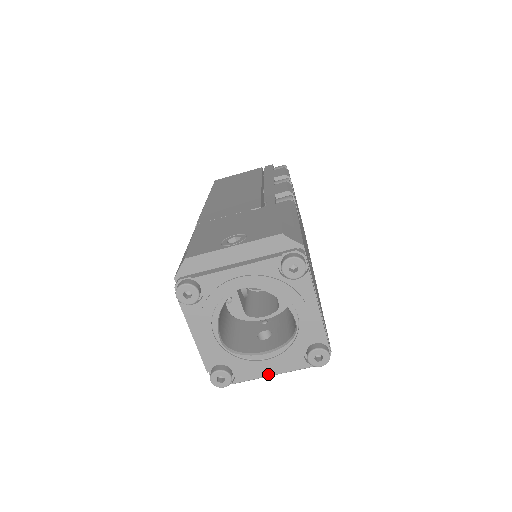
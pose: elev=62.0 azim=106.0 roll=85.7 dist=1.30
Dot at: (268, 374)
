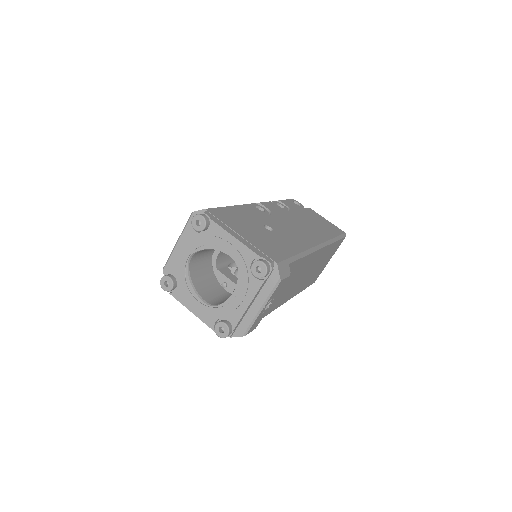
Dot at: (246, 307)
